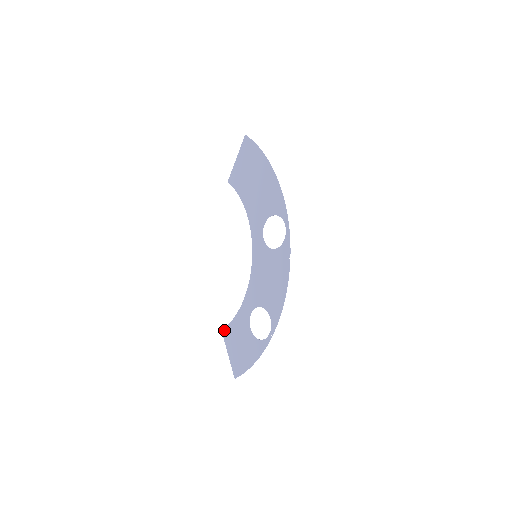
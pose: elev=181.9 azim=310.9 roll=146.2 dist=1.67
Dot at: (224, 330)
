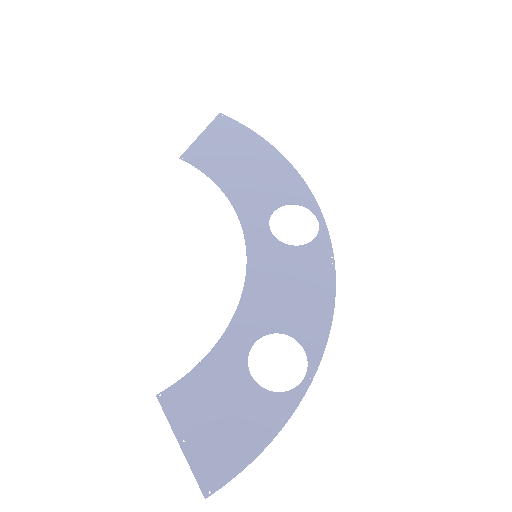
Dot at: (167, 393)
